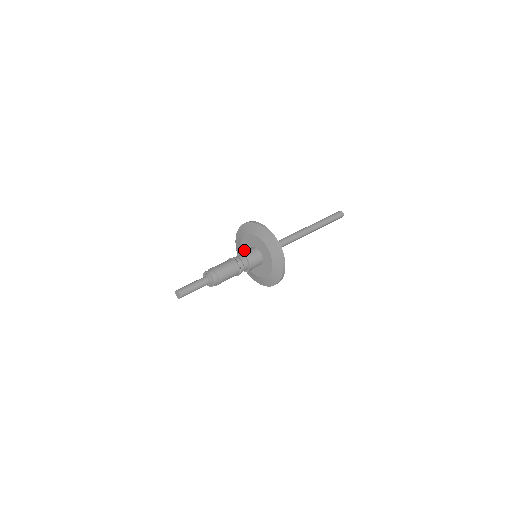
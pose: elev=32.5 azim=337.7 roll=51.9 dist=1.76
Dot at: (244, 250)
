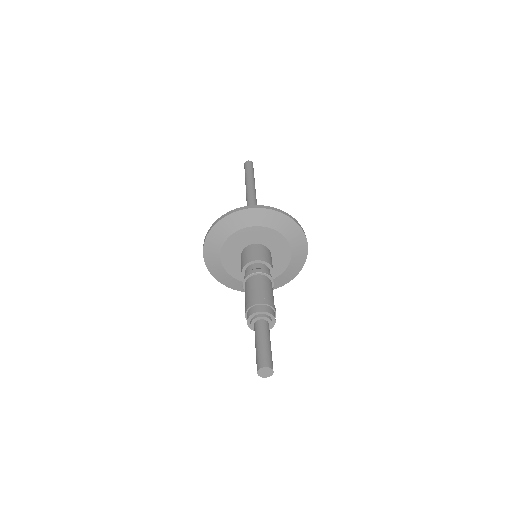
Dot at: occluded
